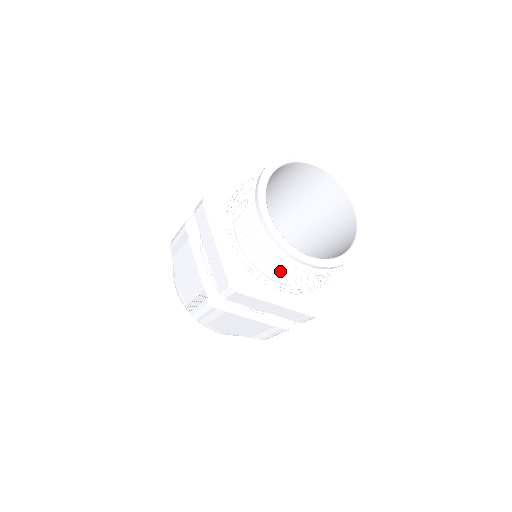
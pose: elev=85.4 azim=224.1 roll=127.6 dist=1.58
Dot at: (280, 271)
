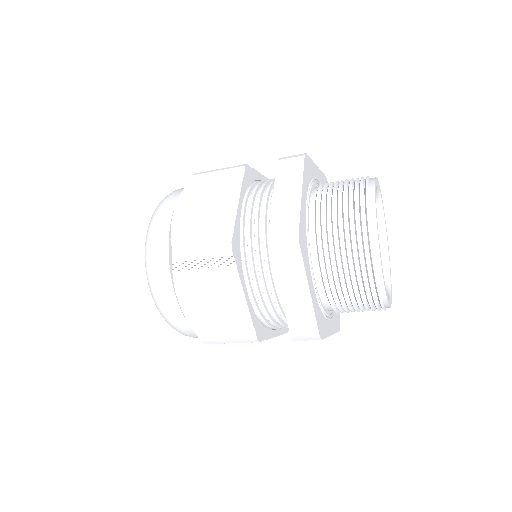
Dot at: (343, 262)
